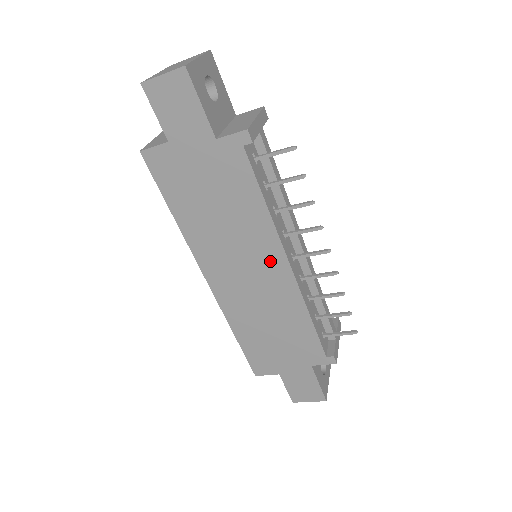
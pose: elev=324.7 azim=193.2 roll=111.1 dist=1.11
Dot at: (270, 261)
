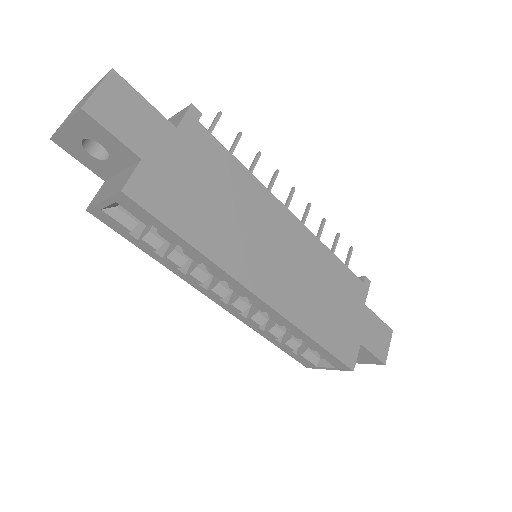
Dot at: (281, 223)
